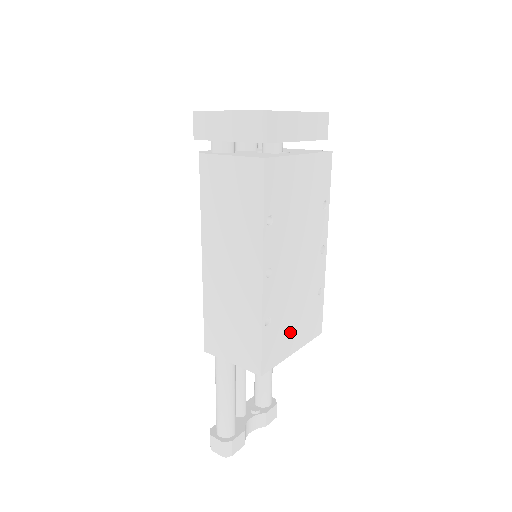
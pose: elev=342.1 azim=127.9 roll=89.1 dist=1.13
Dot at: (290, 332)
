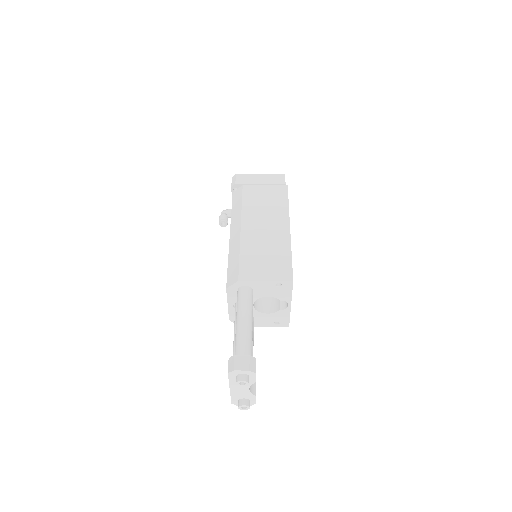
Dot at: occluded
